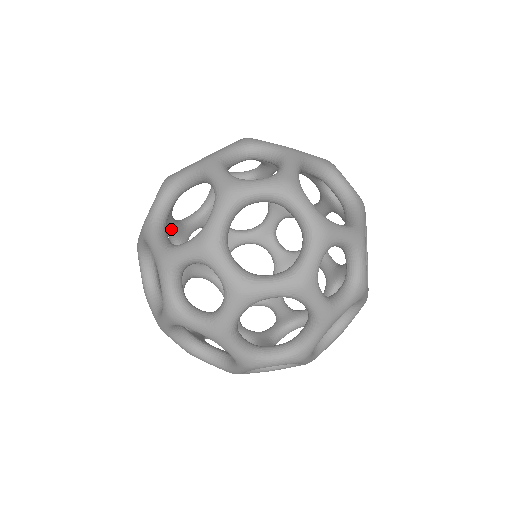
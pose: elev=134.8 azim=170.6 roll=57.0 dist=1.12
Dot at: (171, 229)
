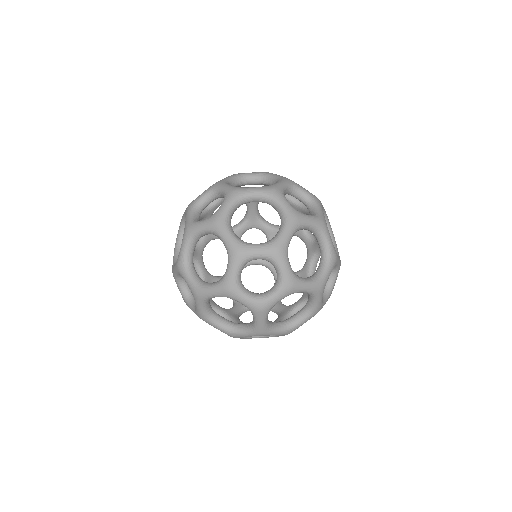
Dot at: occluded
